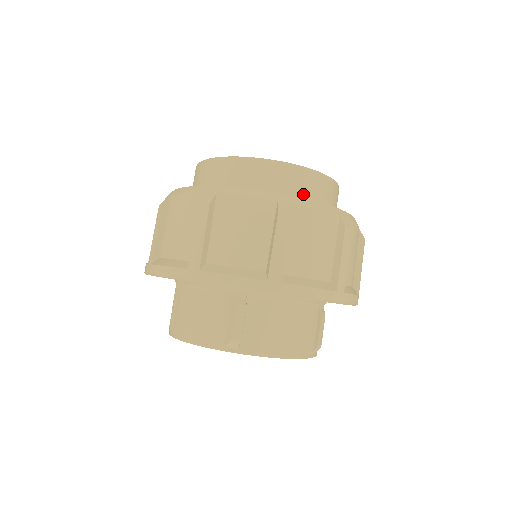
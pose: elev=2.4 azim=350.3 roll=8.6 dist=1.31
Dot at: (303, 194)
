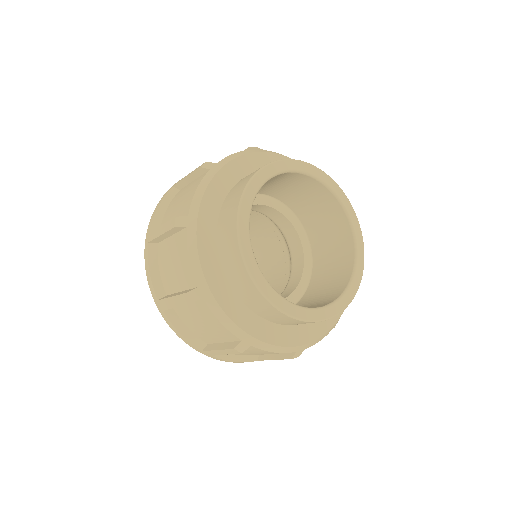
Dot at: (247, 299)
